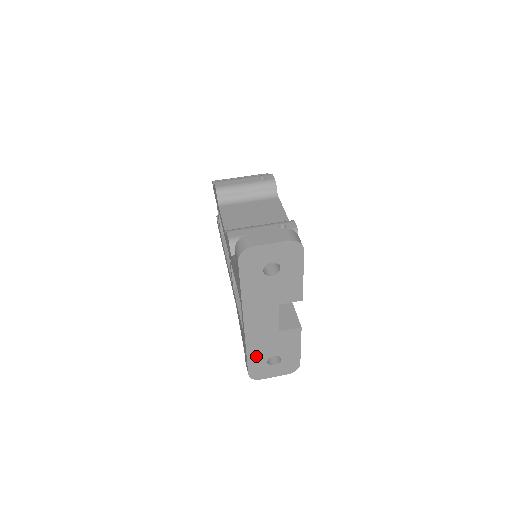
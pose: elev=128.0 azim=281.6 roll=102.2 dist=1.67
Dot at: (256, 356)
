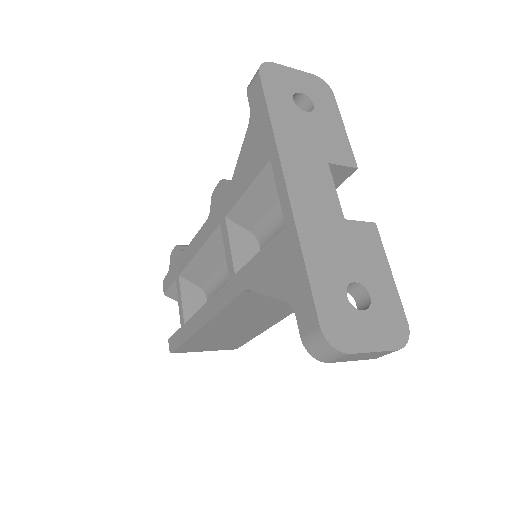
Dot at: (322, 271)
